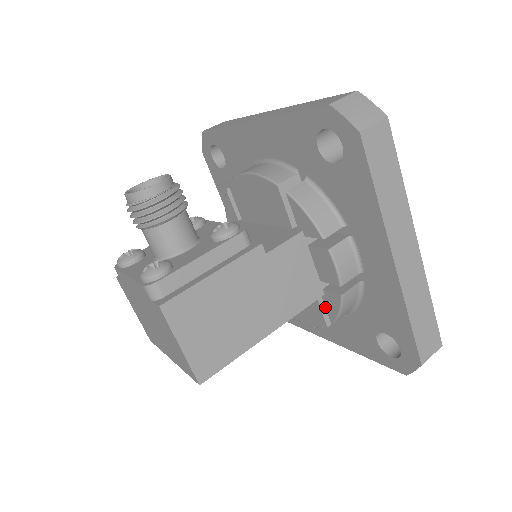
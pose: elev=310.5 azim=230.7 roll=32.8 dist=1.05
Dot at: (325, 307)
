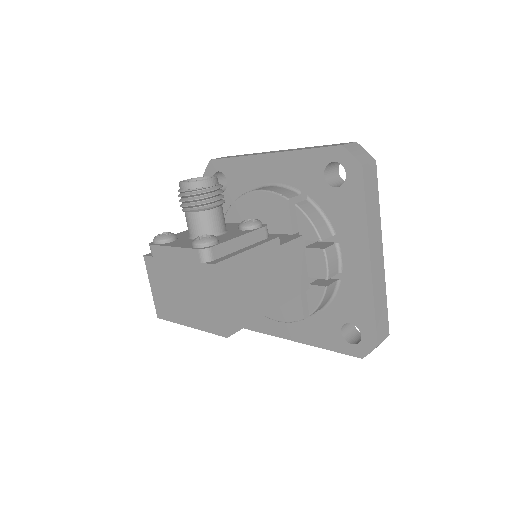
Dot at: (304, 302)
